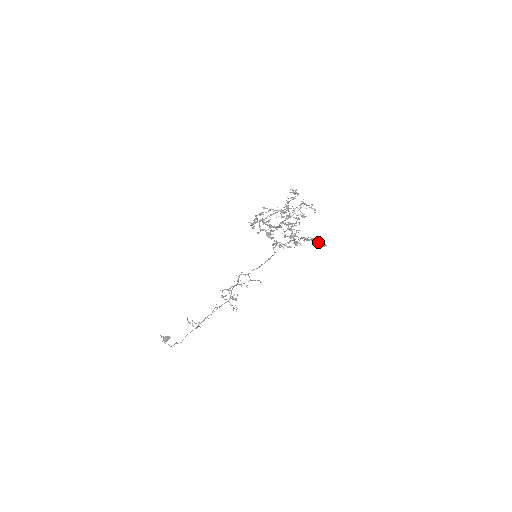
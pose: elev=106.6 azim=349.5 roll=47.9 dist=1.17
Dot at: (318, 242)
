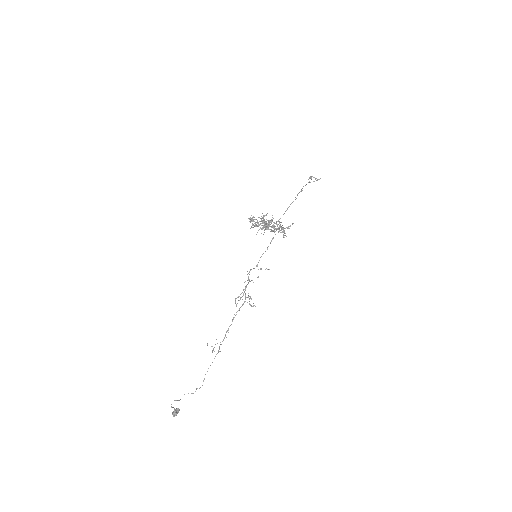
Dot at: (313, 181)
